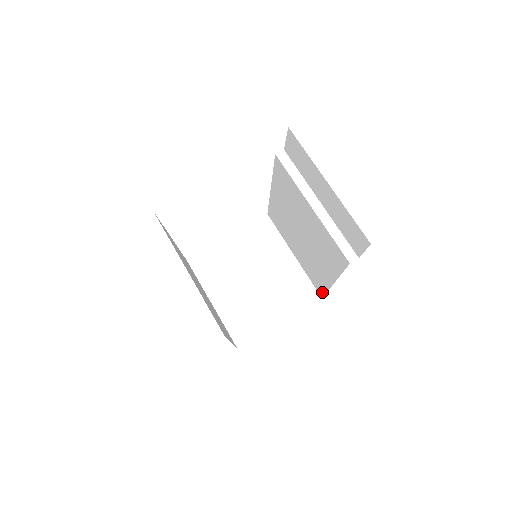
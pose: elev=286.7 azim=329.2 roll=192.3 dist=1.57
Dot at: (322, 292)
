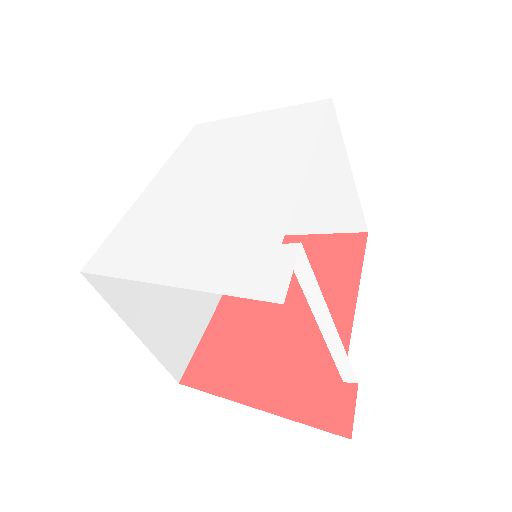
Dot at: occluded
